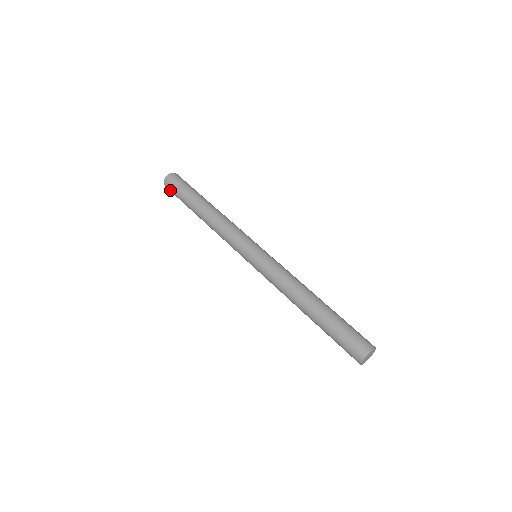
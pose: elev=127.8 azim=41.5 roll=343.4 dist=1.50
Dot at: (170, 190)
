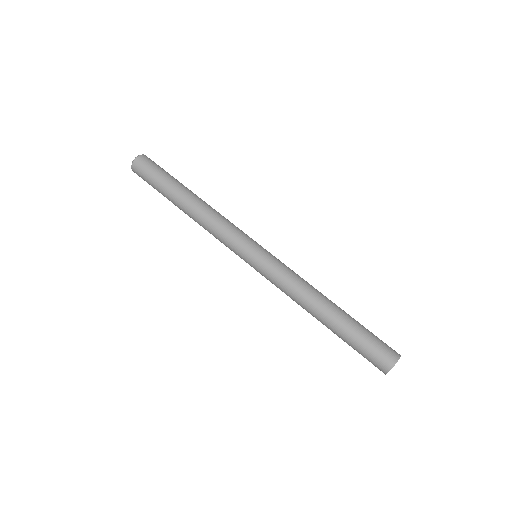
Dot at: occluded
